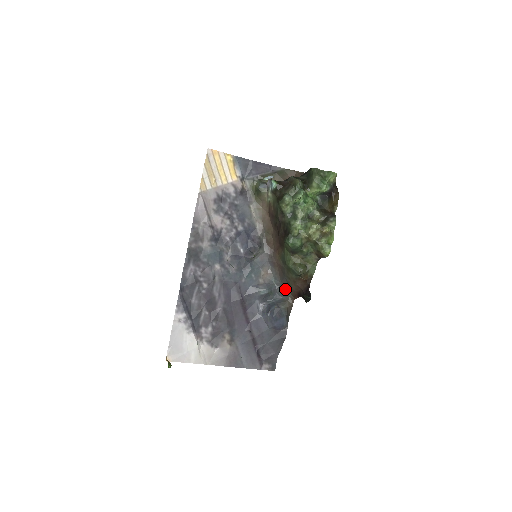
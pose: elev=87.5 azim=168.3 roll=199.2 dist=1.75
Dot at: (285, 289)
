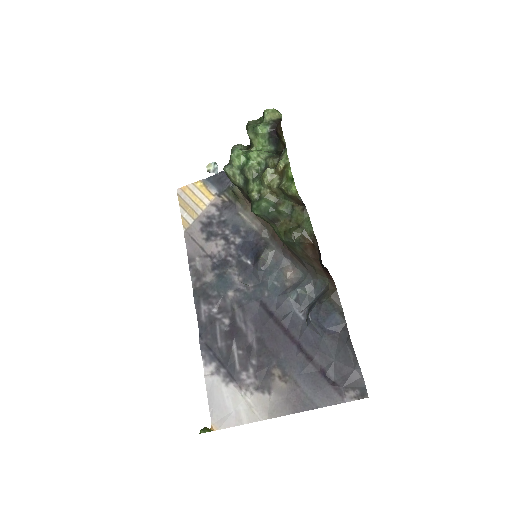
Dot at: (317, 277)
